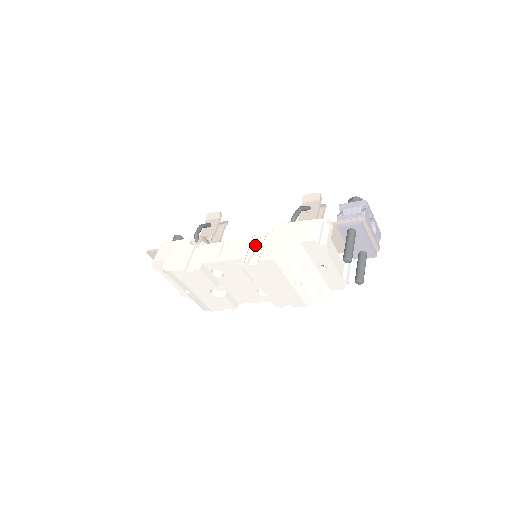
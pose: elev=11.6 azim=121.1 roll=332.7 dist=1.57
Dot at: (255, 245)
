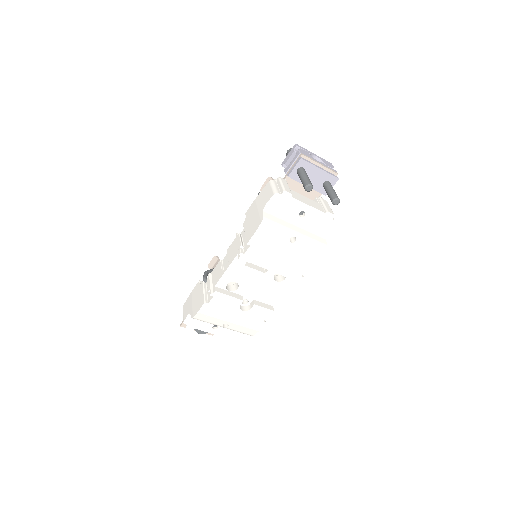
Dot at: (240, 238)
